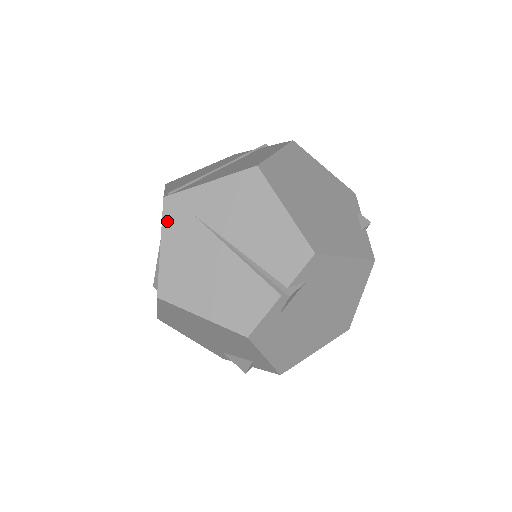
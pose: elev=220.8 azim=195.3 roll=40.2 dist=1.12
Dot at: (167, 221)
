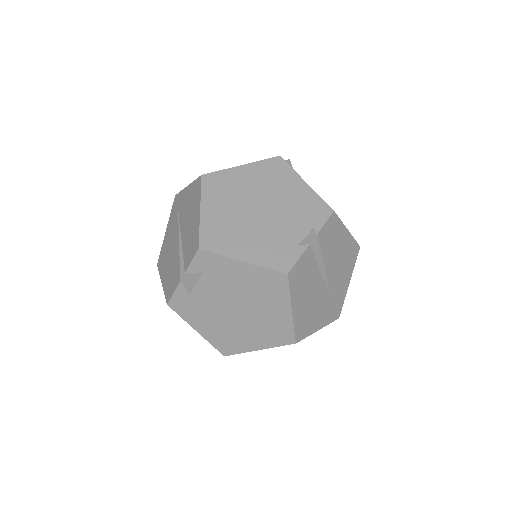
Dot at: (172, 213)
